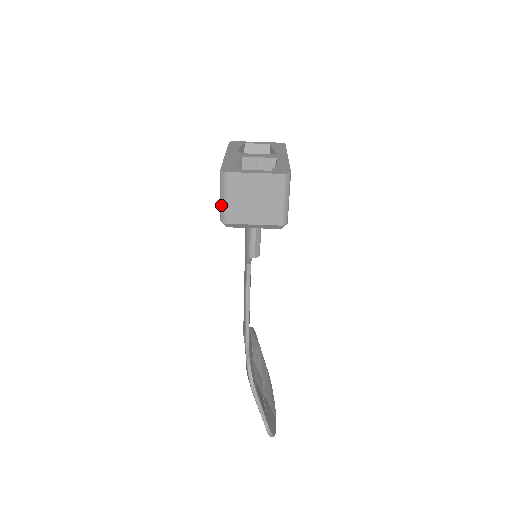
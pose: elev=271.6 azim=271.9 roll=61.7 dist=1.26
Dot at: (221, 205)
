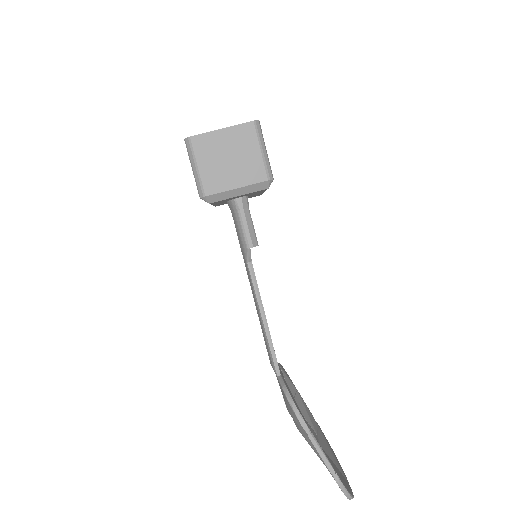
Dot at: (195, 177)
